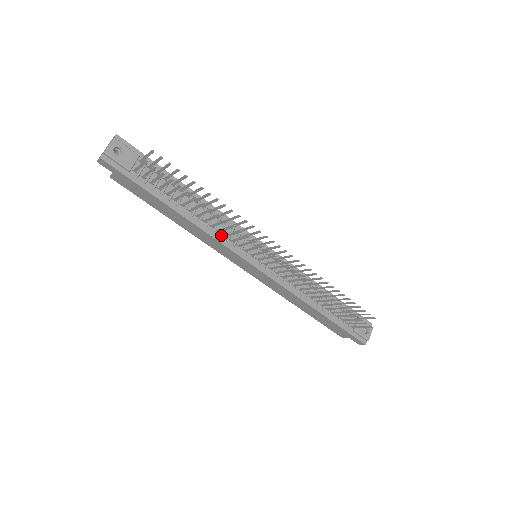
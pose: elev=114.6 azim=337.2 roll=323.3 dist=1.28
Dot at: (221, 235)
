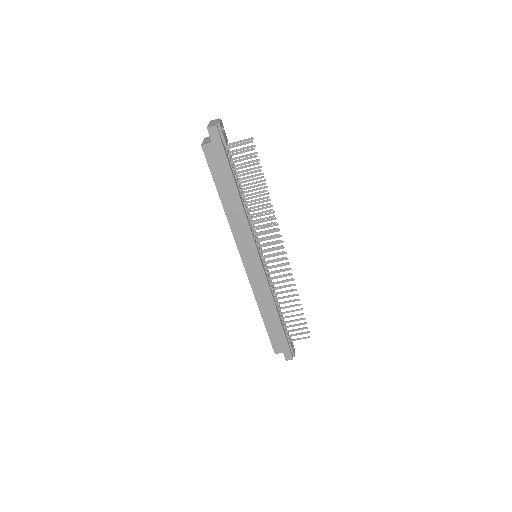
Dot at: occluded
